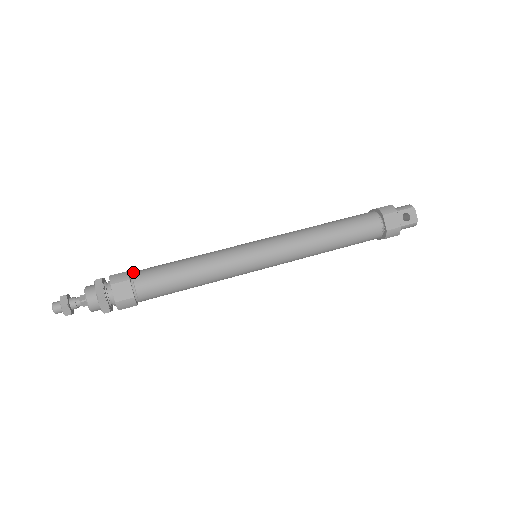
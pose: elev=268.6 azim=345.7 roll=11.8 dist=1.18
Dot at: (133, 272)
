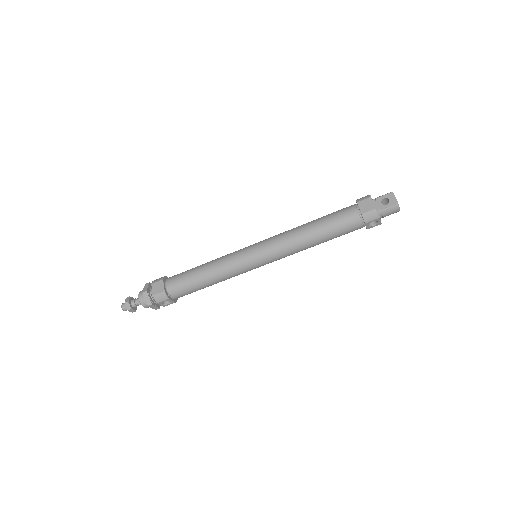
Dot at: occluded
